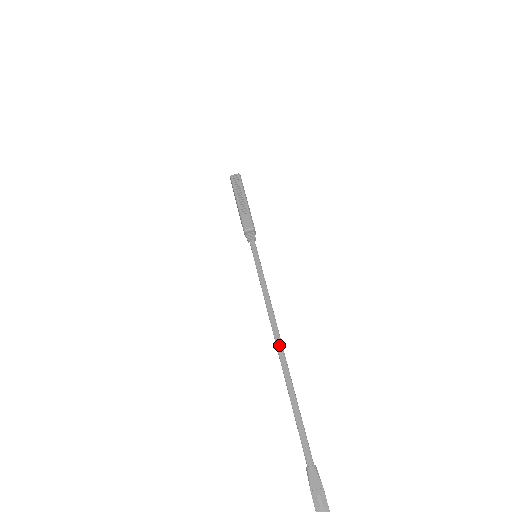
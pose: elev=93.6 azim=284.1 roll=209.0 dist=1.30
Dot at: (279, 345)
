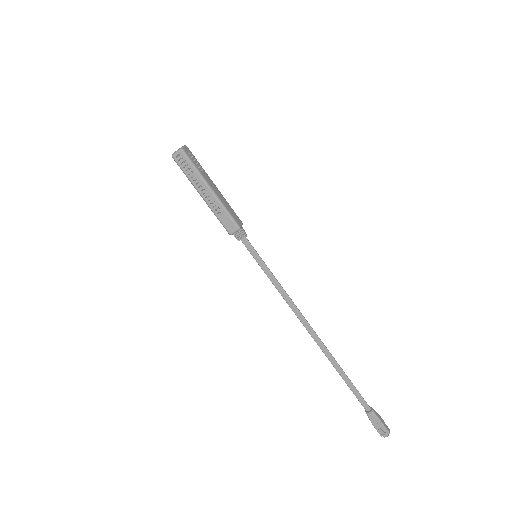
Dot at: (315, 338)
